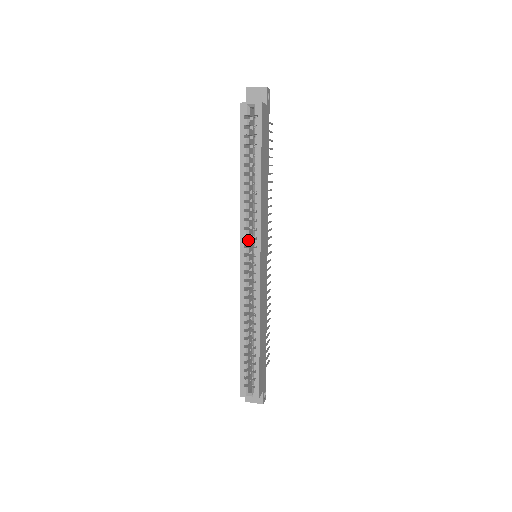
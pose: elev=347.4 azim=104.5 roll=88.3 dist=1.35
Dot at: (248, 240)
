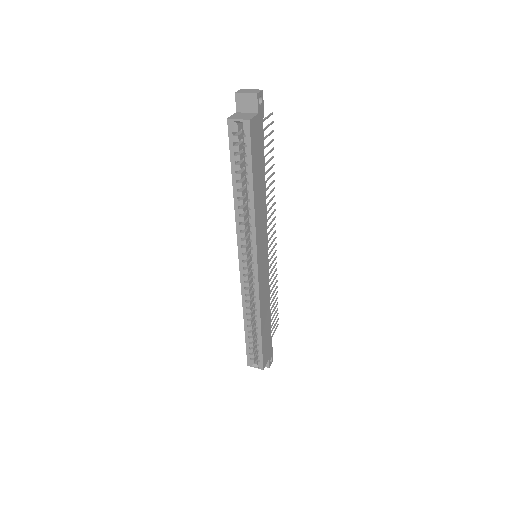
Dot at: (245, 248)
